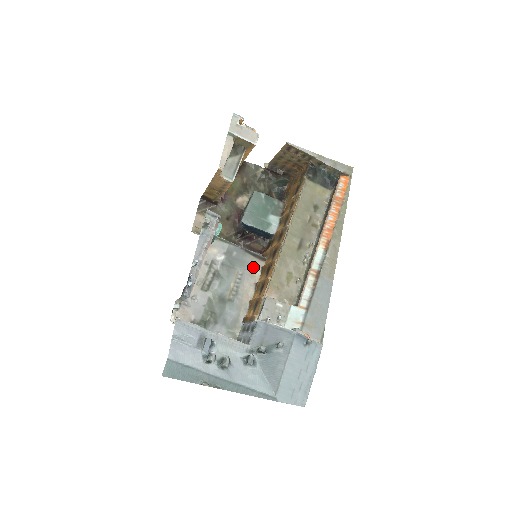
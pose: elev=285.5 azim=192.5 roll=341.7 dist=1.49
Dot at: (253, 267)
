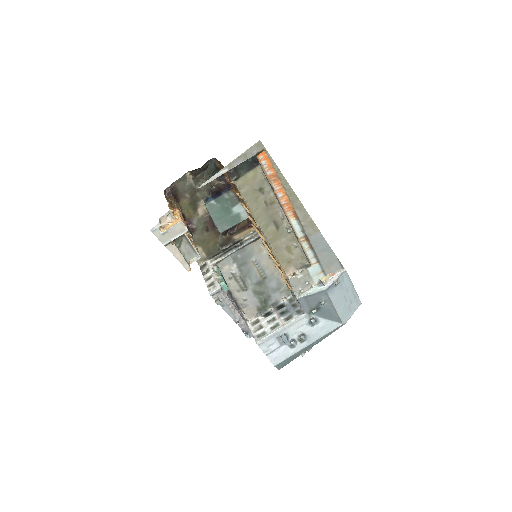
Dot at: (257, 248)
